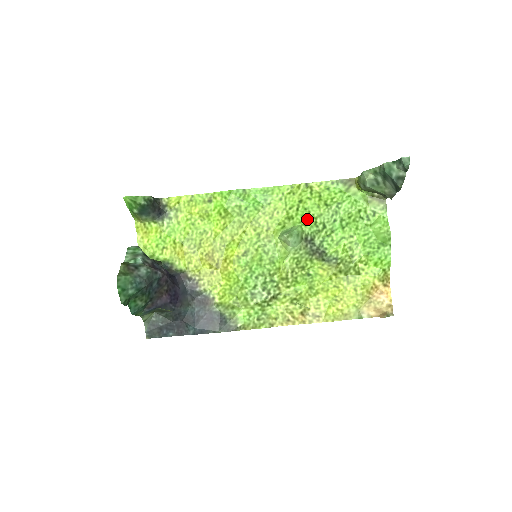
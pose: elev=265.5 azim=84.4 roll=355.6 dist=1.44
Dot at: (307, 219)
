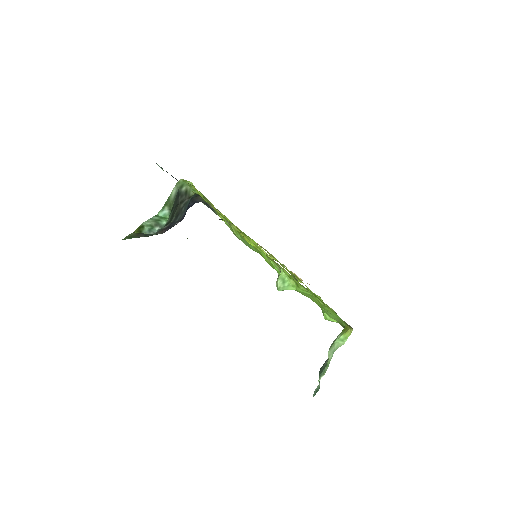
Dot at: (303, 293)
